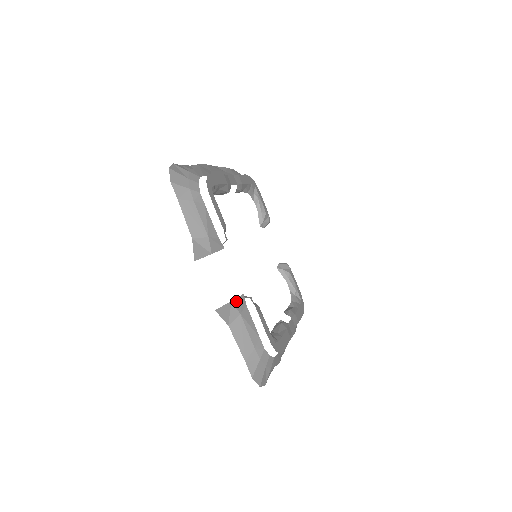
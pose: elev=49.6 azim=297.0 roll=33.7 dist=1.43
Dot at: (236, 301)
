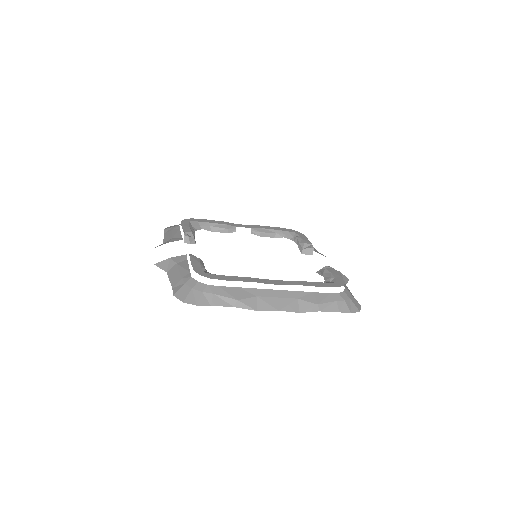
Dot at: (176, 258)
